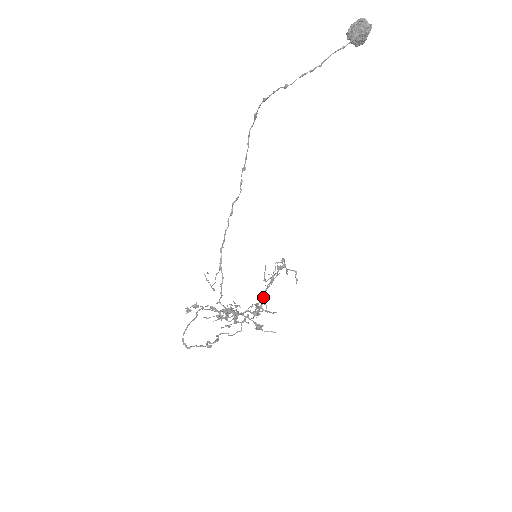
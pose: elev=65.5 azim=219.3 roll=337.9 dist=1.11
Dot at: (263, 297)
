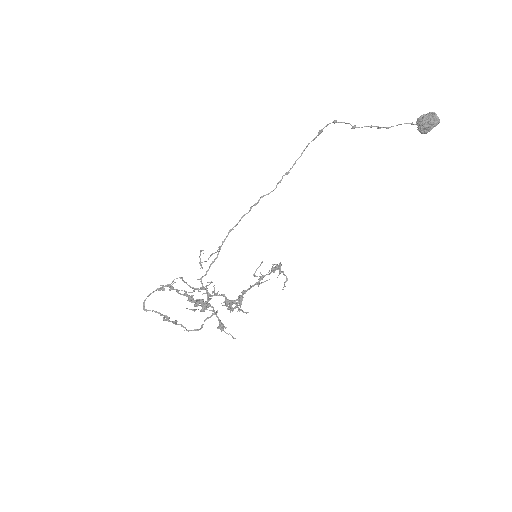
Dot at: occluded
